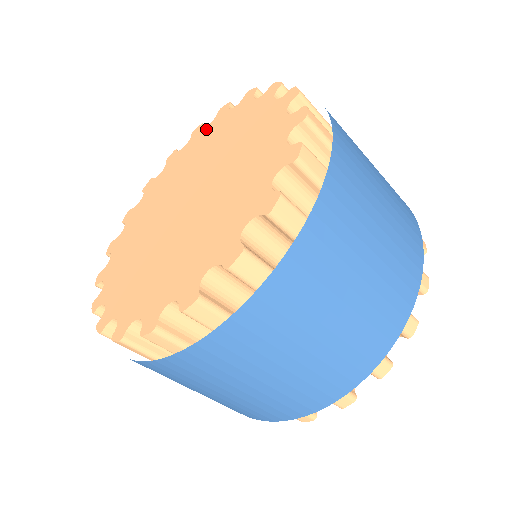
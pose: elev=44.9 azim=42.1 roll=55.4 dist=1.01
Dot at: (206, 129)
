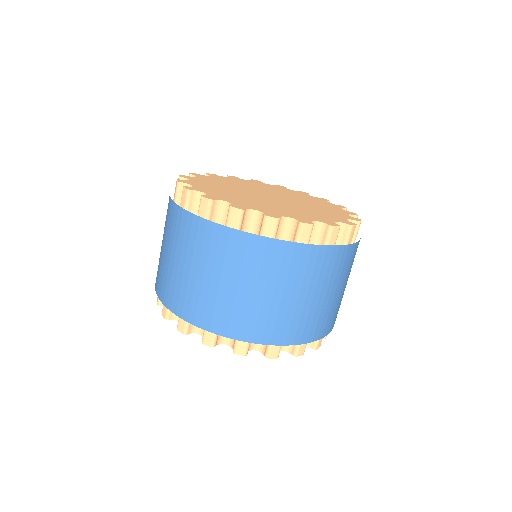
Dot at: (308, 195)
